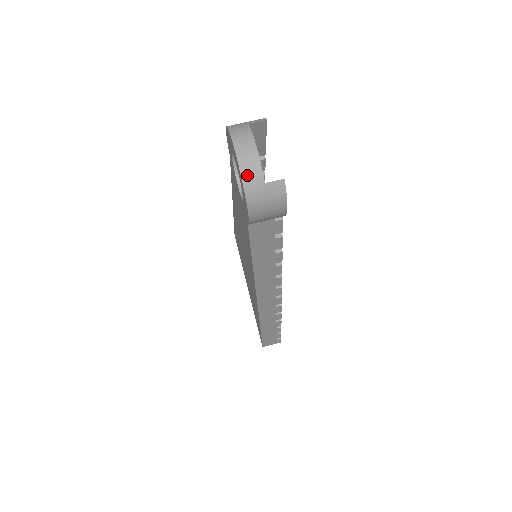
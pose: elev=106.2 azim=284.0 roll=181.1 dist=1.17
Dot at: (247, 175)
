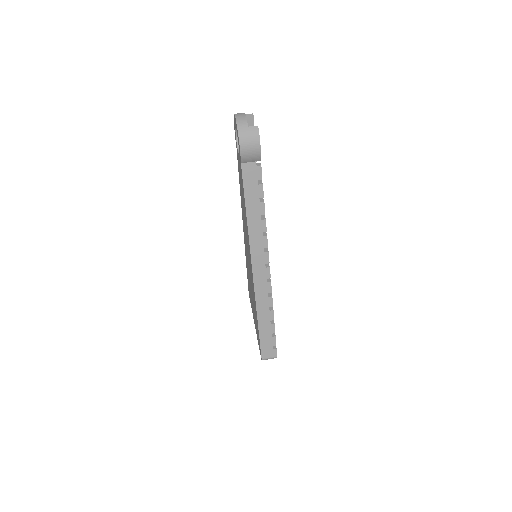
Dot at: (239, 123)
